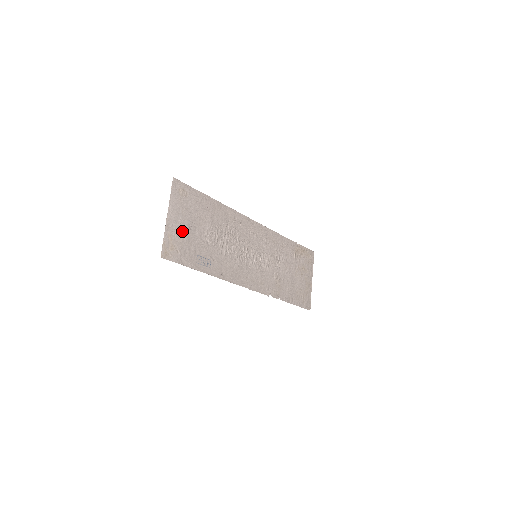
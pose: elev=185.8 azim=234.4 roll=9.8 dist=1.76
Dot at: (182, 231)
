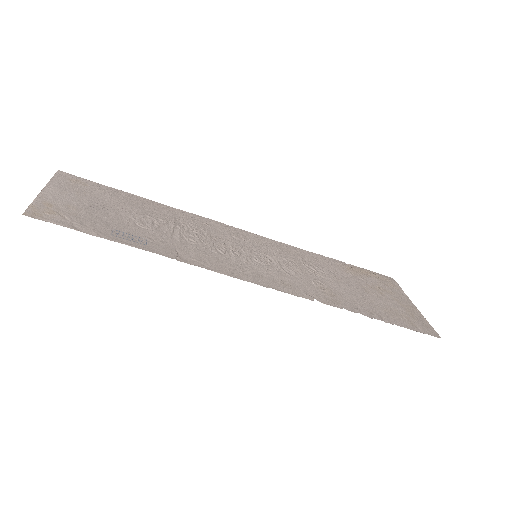
Dot at: (76, 206)
